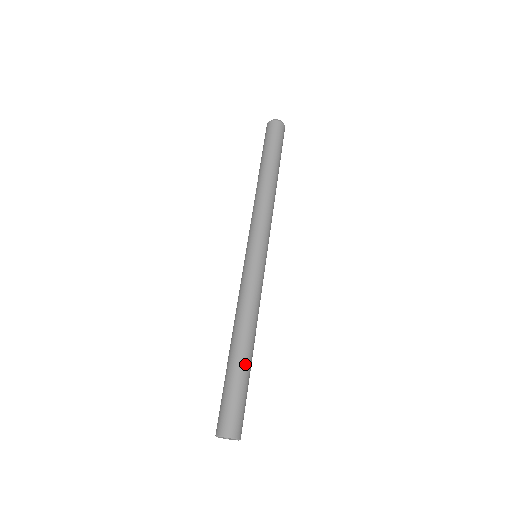
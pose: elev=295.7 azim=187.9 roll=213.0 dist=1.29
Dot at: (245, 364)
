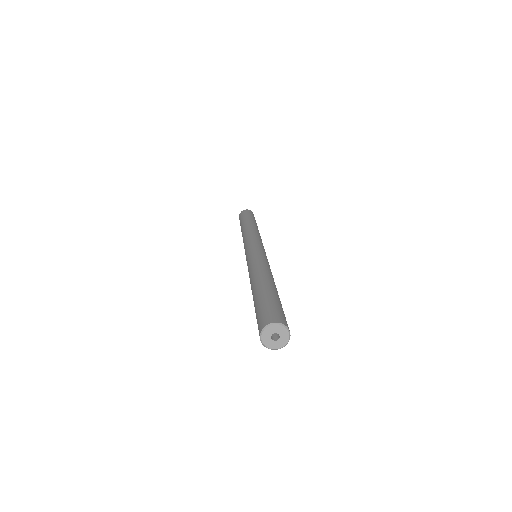
Dot at: occluded
